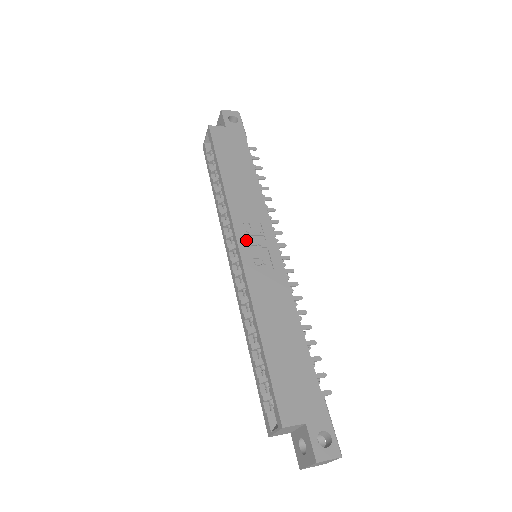
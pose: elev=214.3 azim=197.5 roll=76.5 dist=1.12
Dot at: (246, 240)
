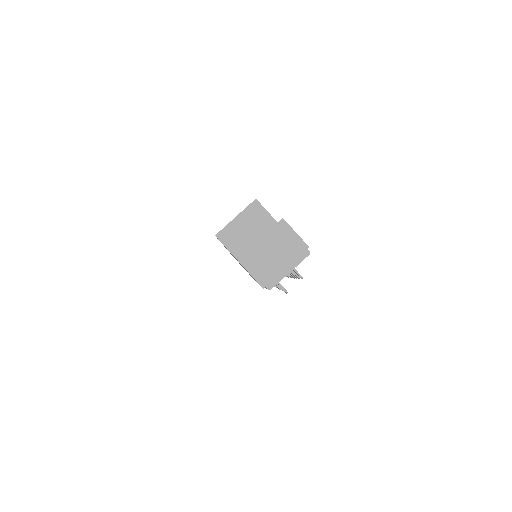
Dot at: occluded
